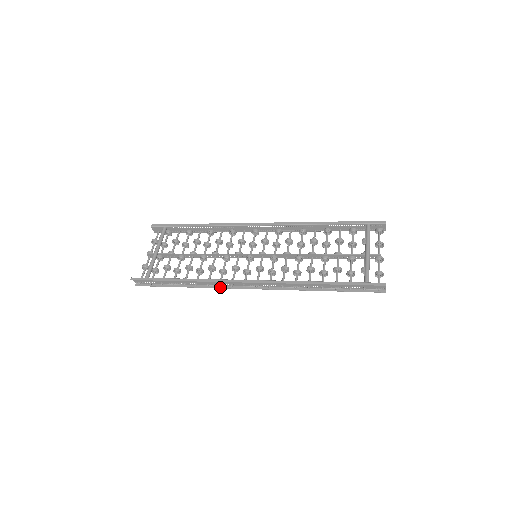
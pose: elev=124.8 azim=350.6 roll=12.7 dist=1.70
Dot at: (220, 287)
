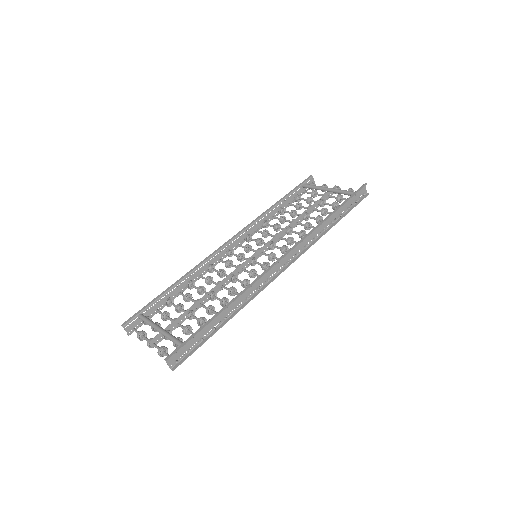
Dot at: (260, 291)
